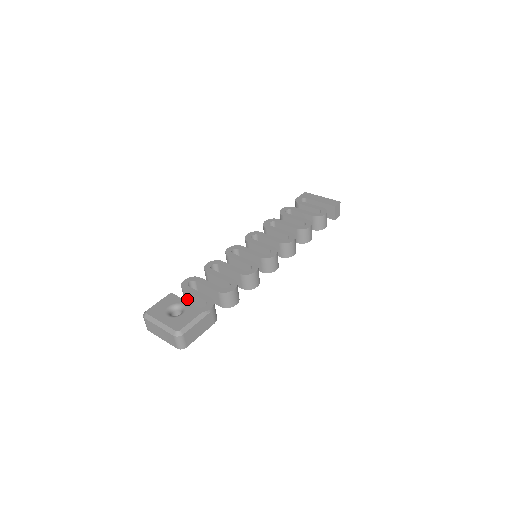
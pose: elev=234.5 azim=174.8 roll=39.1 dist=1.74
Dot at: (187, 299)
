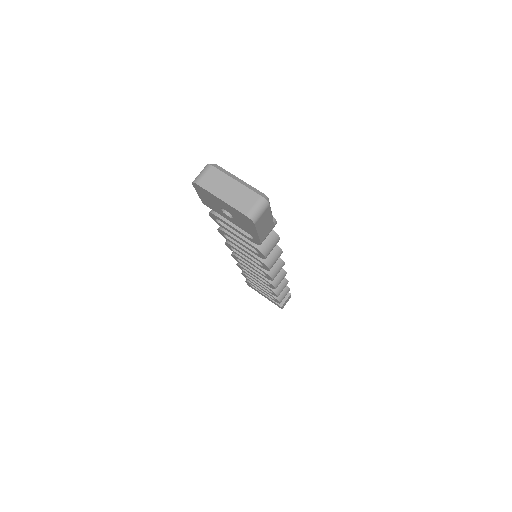
Dot at: occluded
